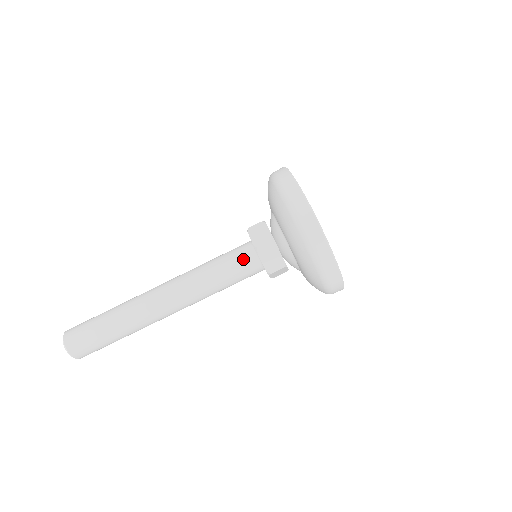
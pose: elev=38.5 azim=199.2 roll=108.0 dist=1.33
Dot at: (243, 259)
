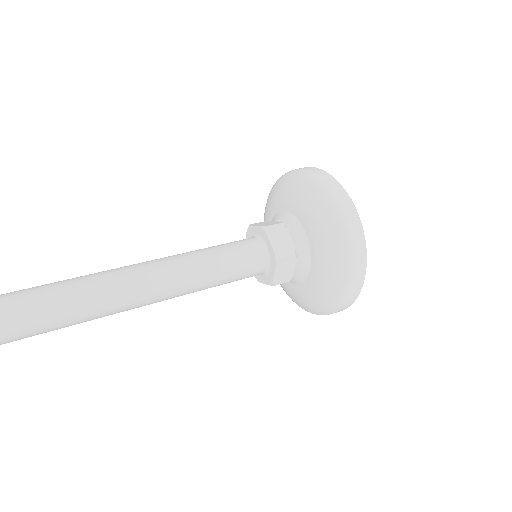
Dot at: (253, 262)
